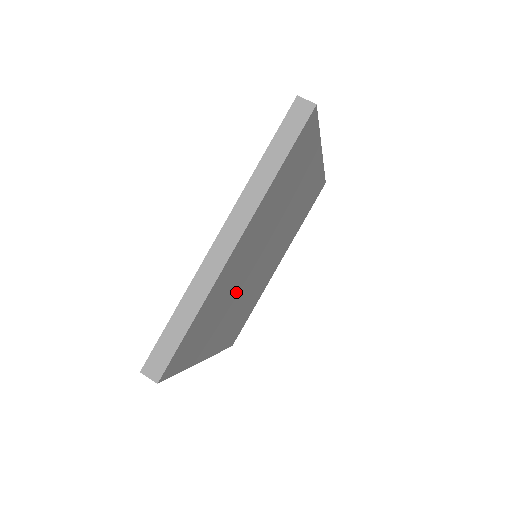
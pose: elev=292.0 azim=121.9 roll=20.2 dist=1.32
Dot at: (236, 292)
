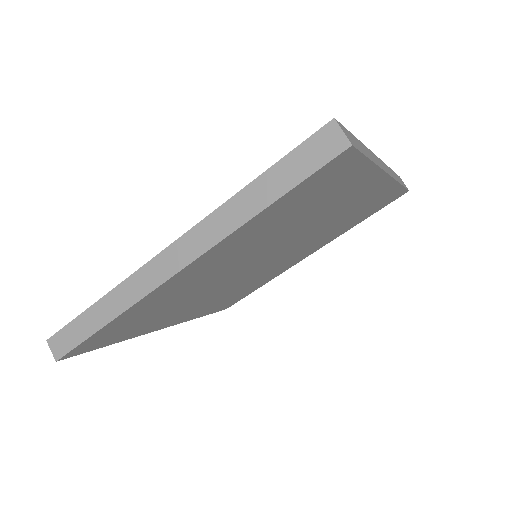
Dot at: (208, 289)
